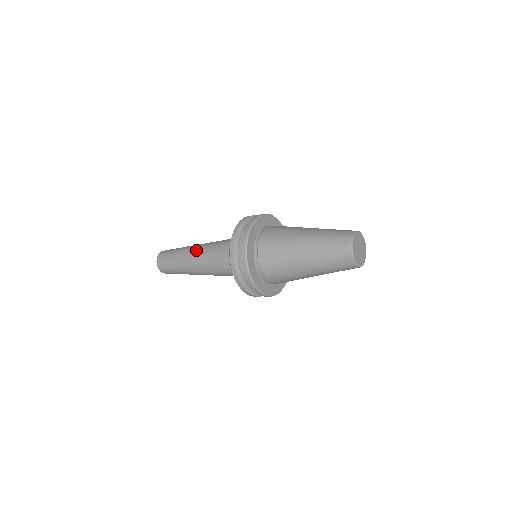
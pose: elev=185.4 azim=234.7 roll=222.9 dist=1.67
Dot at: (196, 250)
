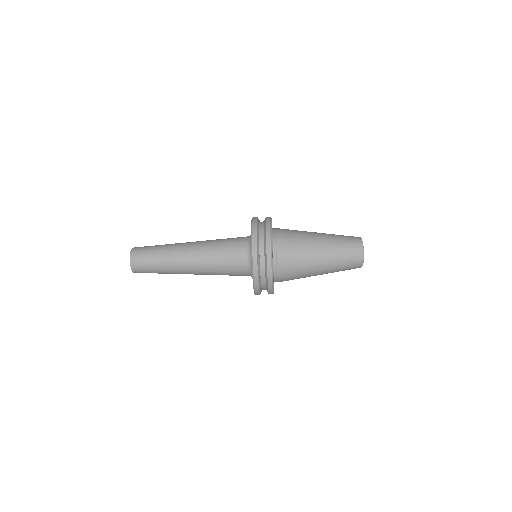
Dot at: (191, 243)
